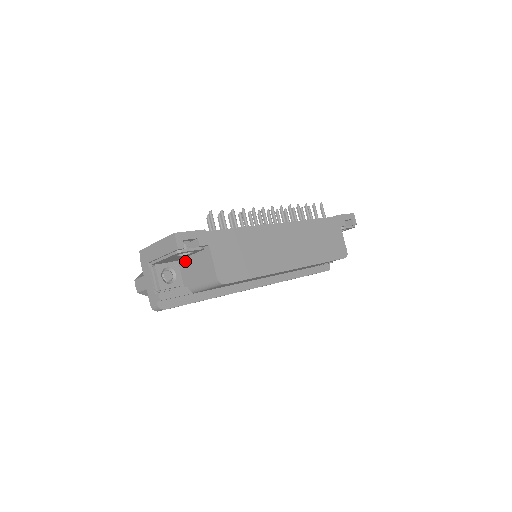
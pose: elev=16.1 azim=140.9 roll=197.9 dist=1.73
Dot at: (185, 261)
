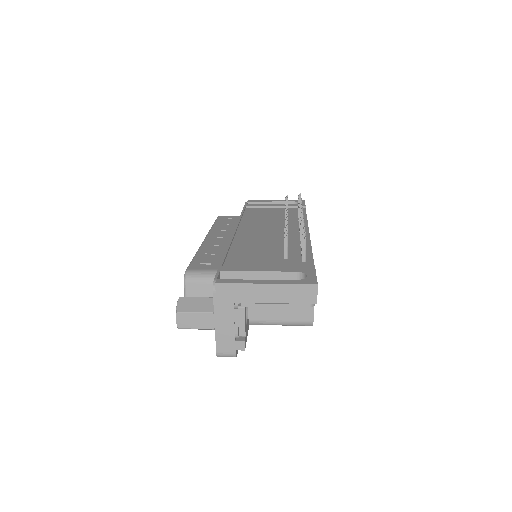
Dot at: occluded
